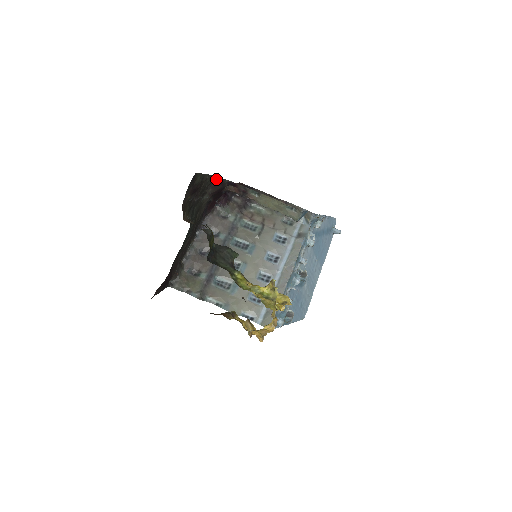
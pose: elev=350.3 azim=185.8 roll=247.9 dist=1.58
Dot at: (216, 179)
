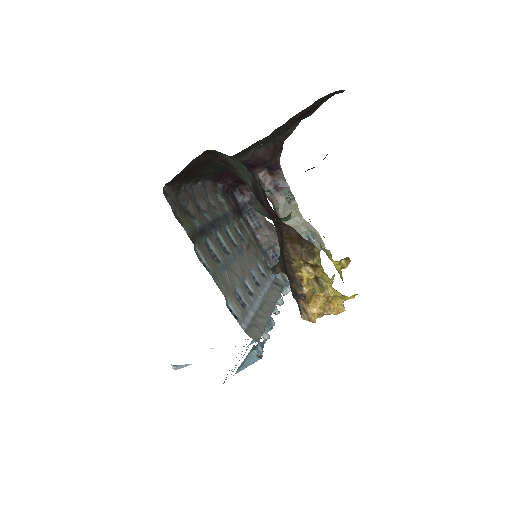
Dot at: (280, 144)
